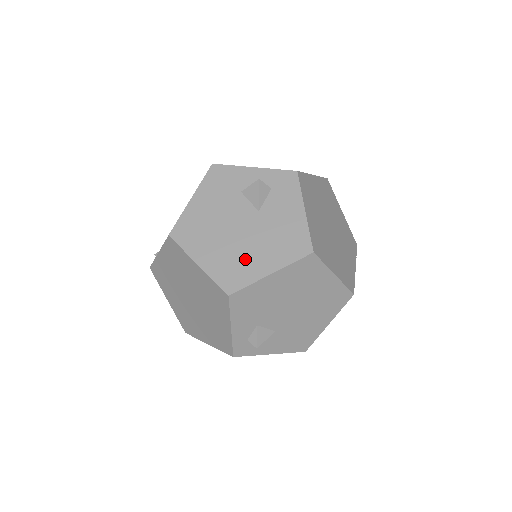
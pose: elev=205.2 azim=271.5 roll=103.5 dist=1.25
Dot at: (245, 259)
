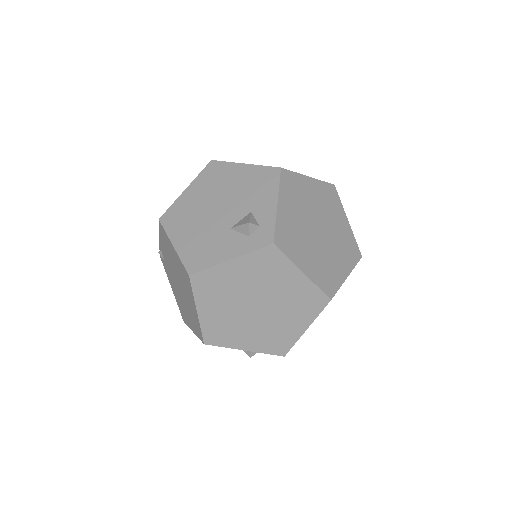
Dot at: occluded
